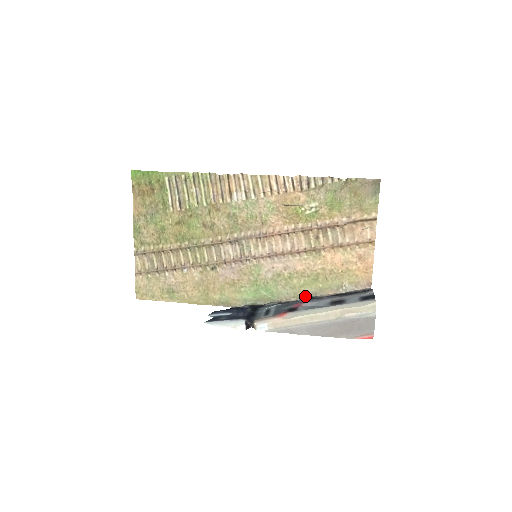
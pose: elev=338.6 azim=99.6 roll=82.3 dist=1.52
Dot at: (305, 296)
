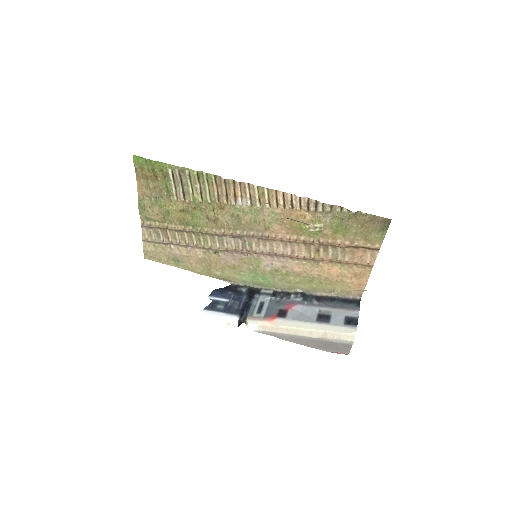
Dot at: (299, 291)
